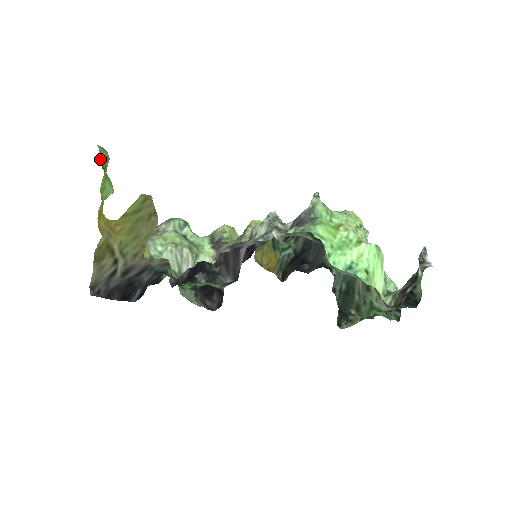
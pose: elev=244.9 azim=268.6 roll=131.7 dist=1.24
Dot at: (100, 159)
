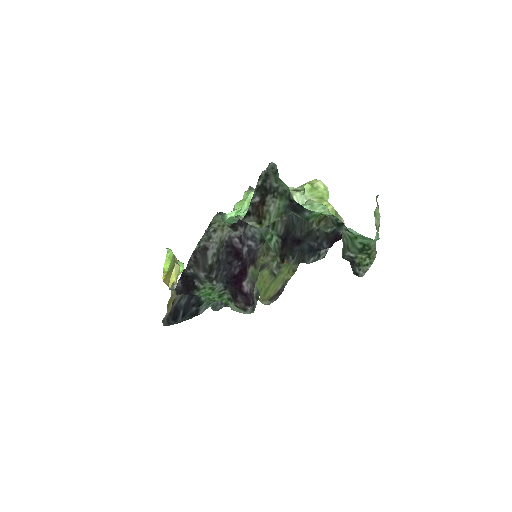
Dot at: occluded
